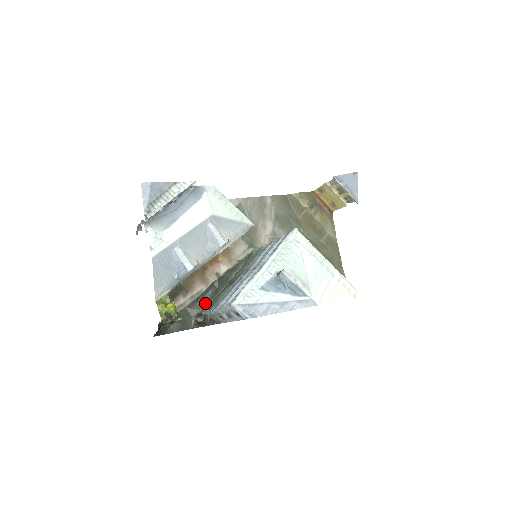
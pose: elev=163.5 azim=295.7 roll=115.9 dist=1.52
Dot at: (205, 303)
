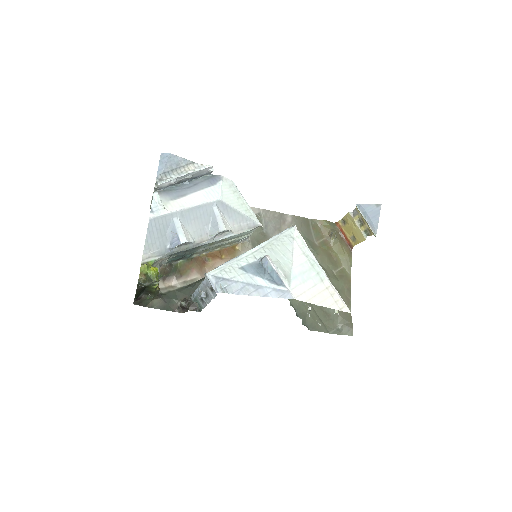
Dot at: occluded
